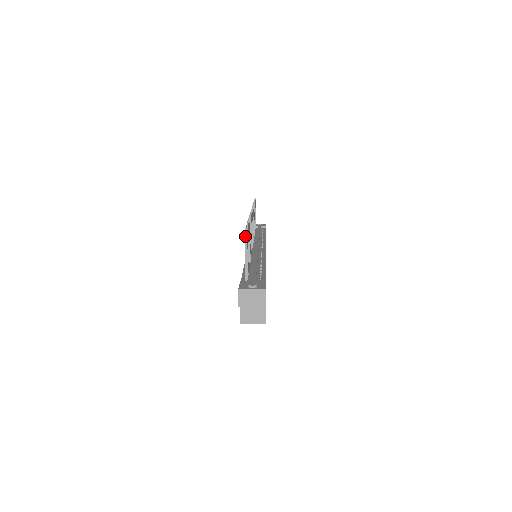
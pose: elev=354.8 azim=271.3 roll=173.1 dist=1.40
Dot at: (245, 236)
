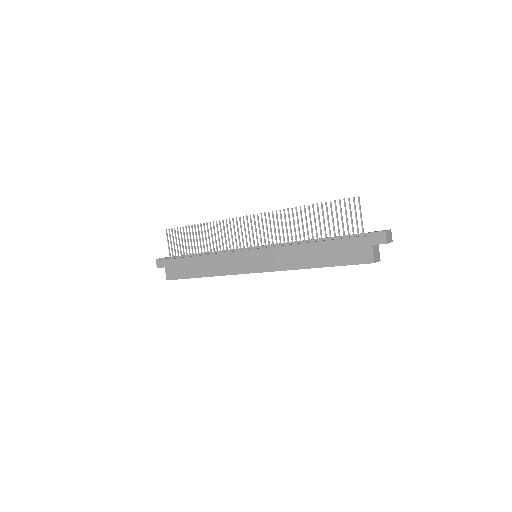
Dot at: (359, 201)
